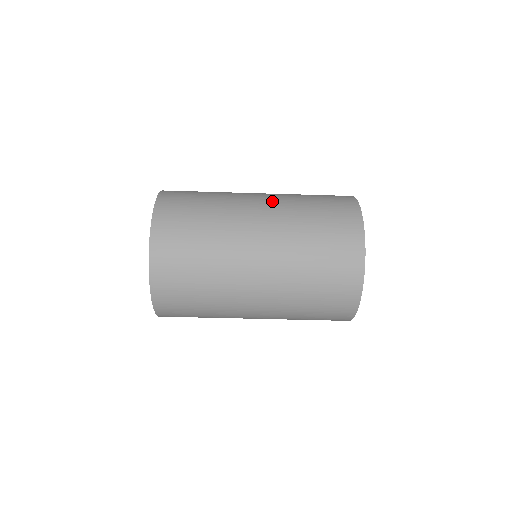
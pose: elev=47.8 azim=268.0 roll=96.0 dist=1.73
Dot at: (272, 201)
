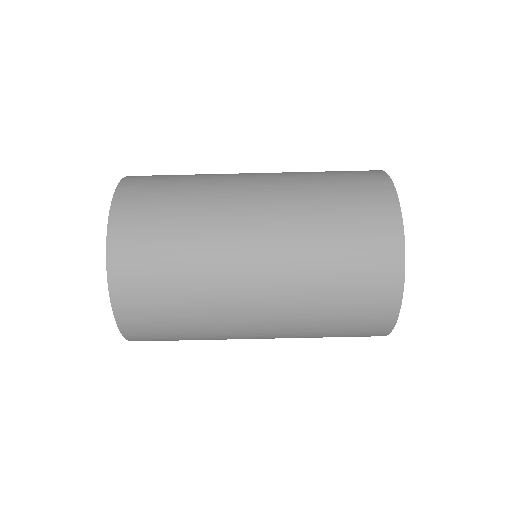
Dot at: (274, 216)
